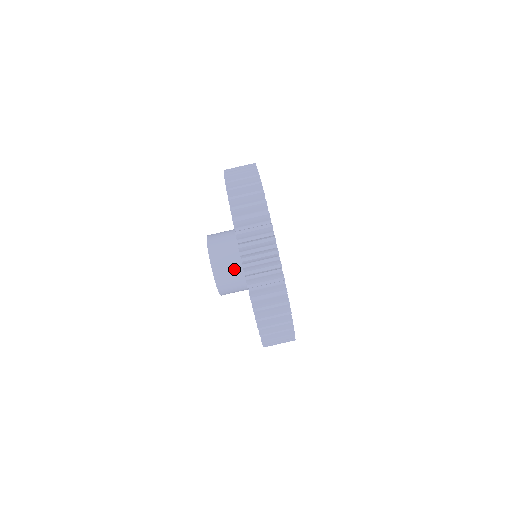
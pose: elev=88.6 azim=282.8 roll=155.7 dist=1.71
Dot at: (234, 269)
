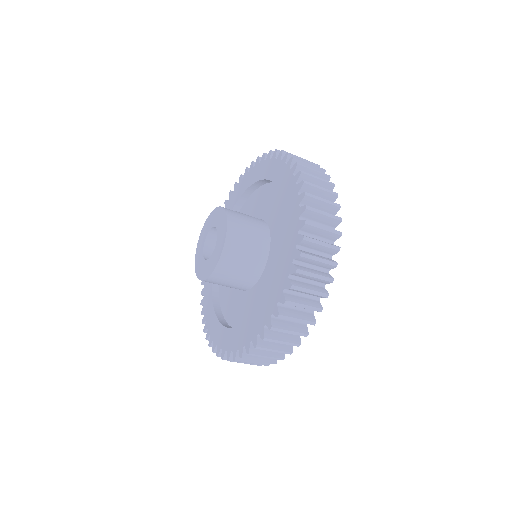
Dot at: occluded
